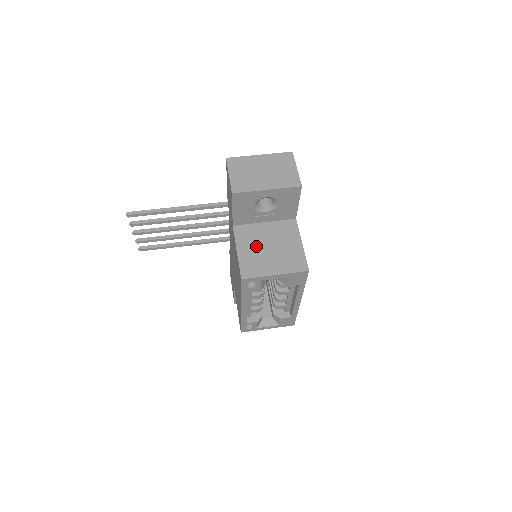
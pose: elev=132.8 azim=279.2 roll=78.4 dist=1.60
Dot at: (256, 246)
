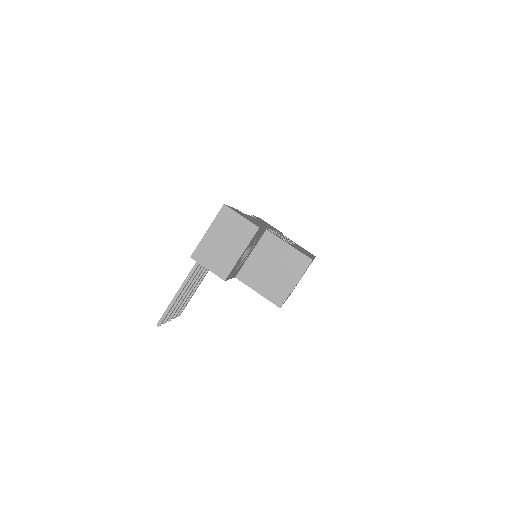
Dot at: (264, 277)
